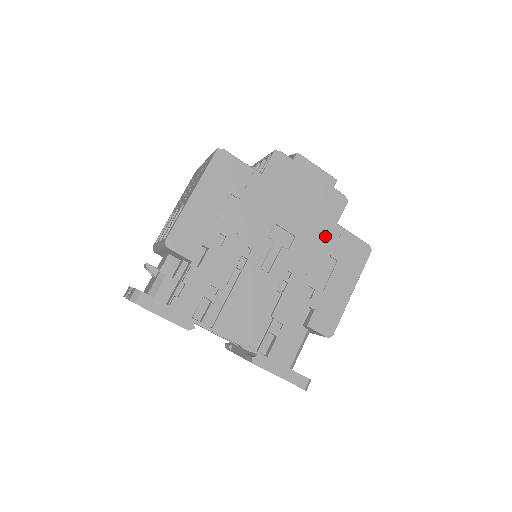
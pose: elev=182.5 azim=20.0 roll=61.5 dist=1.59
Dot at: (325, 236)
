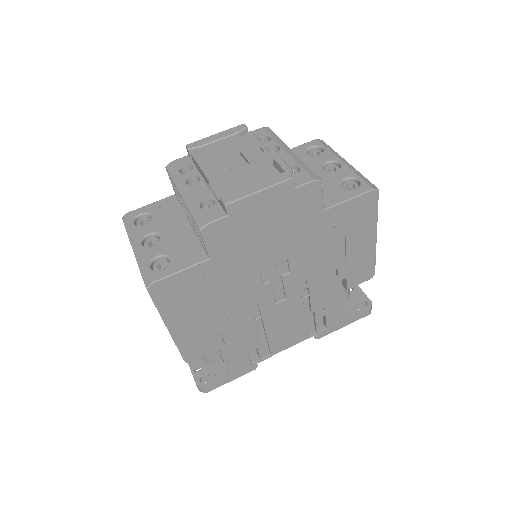
Dot at: (318, 231)
